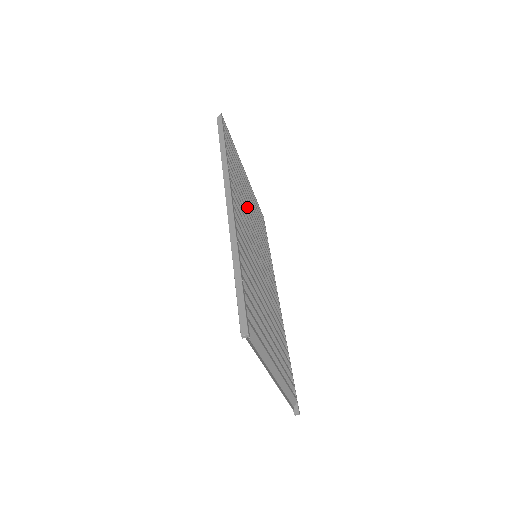
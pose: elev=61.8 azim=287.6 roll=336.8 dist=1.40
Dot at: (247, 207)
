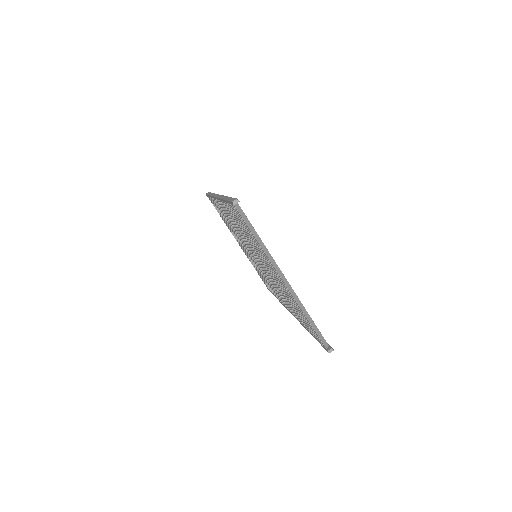
Dot at: occluded
